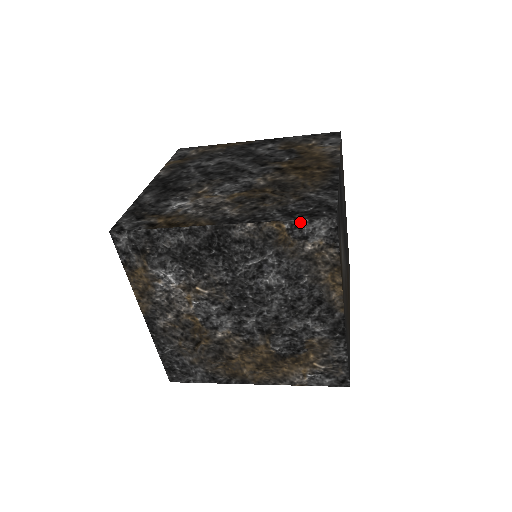
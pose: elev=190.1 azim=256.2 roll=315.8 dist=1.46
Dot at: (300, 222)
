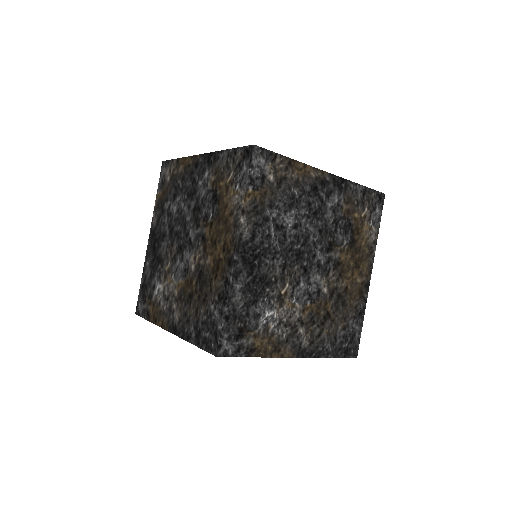
Dot at: (203, 349)
